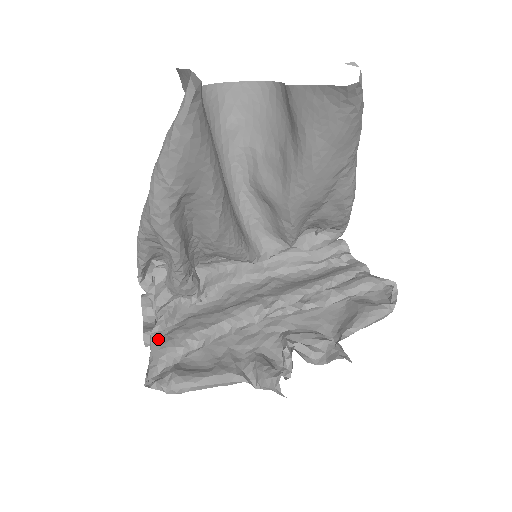
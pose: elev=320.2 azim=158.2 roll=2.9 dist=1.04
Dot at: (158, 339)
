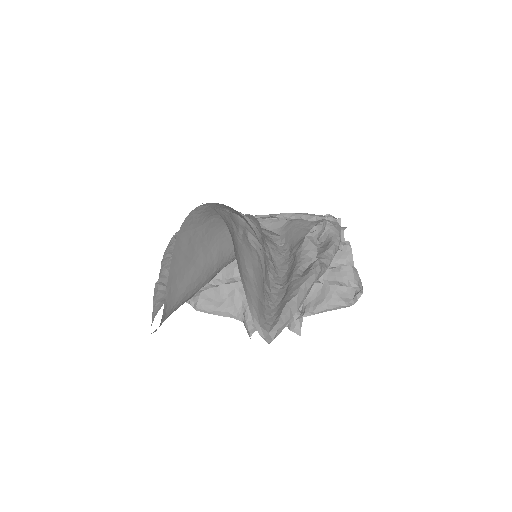
Dot at: occluded
